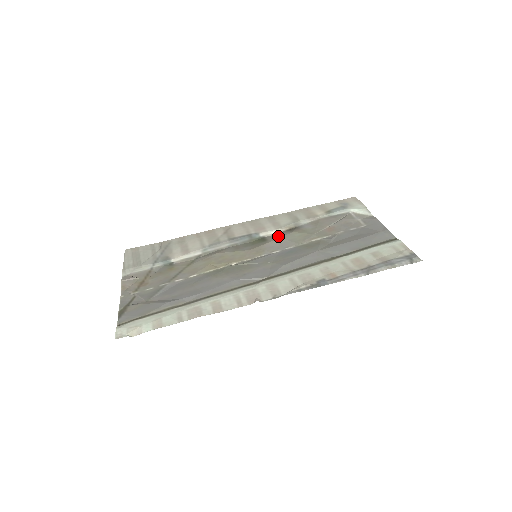
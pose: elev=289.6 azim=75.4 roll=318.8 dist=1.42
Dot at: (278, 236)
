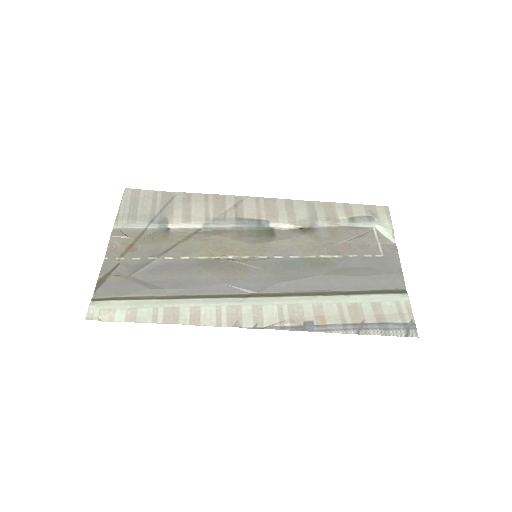
Dot at: (288, 235)
